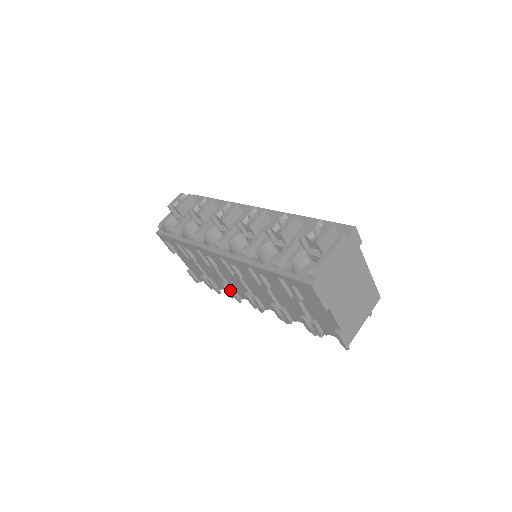
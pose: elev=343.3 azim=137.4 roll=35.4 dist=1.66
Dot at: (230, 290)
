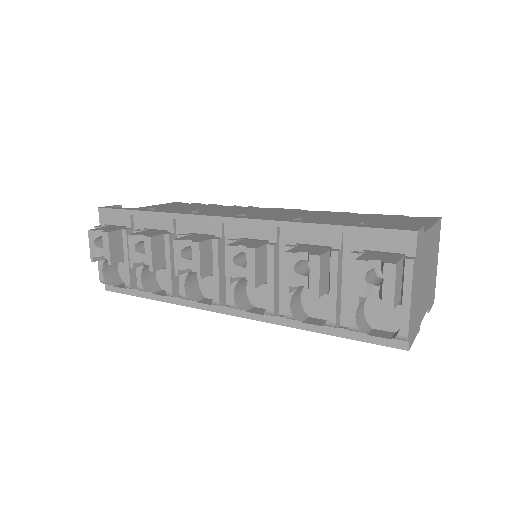
Dot at: occluded
